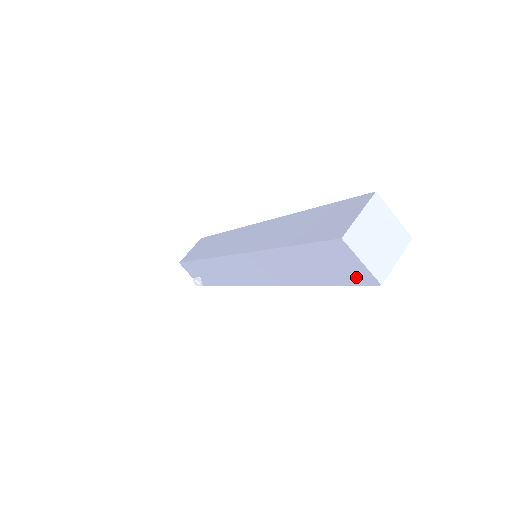
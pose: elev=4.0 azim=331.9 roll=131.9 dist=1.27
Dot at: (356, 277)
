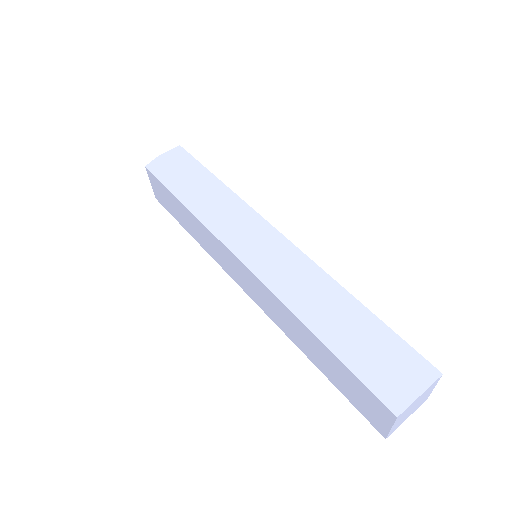
Dot at: occluded
